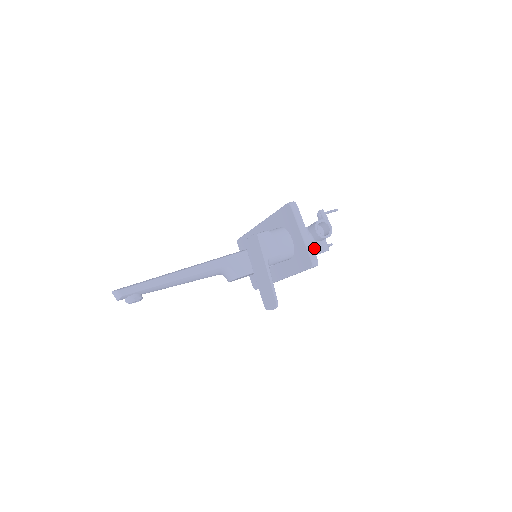
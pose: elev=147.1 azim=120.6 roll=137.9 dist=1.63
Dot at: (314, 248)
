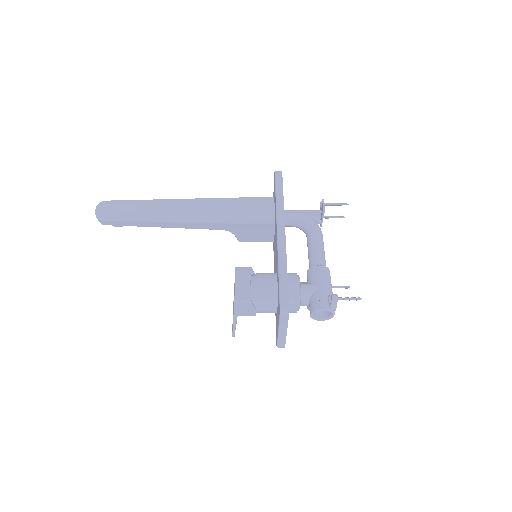
Dot at: occluded
